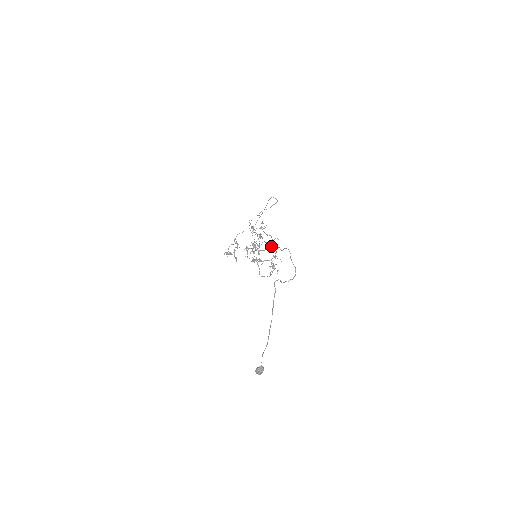
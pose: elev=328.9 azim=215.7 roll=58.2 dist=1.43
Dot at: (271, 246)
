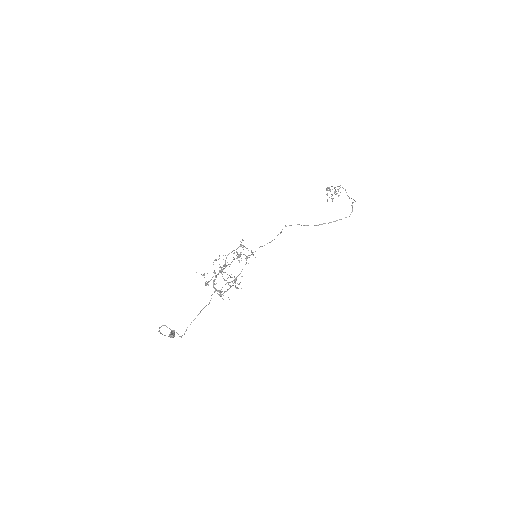
Dot at: (214, 287)
